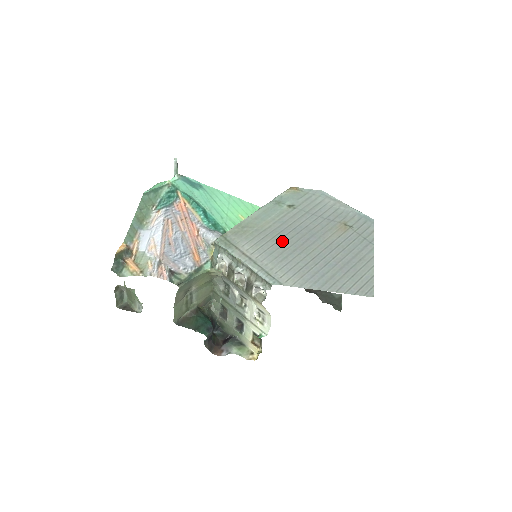
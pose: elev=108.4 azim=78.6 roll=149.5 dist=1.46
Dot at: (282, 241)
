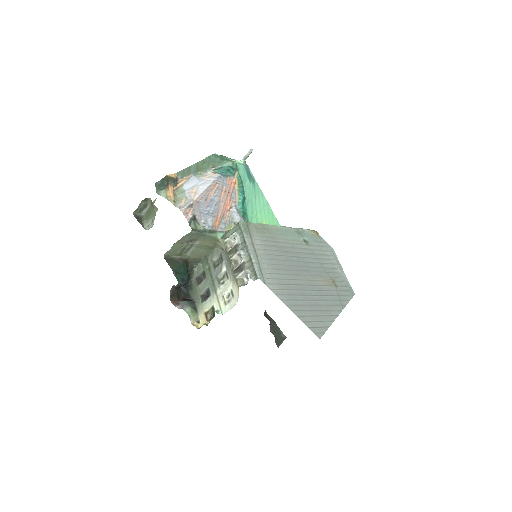
Dot at: (284, 258)
